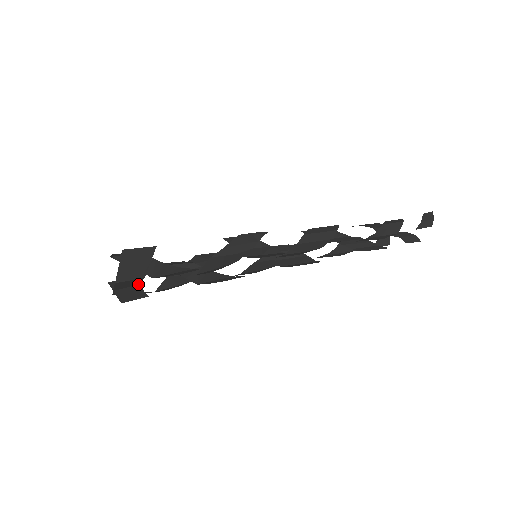
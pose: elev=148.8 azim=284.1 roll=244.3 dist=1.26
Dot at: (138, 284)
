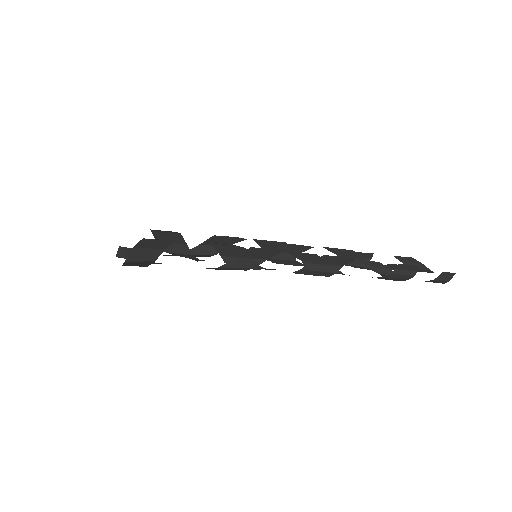
Dot at: occluded
